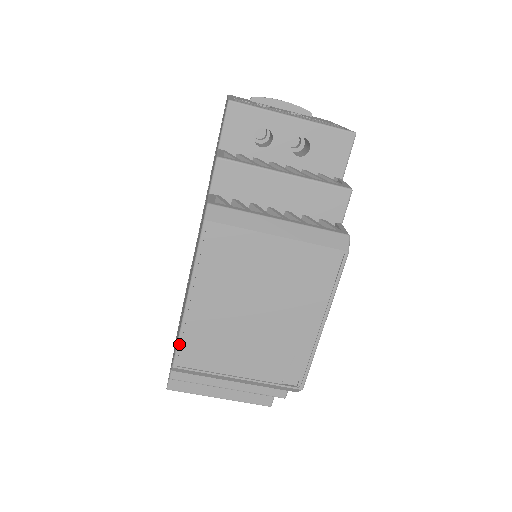
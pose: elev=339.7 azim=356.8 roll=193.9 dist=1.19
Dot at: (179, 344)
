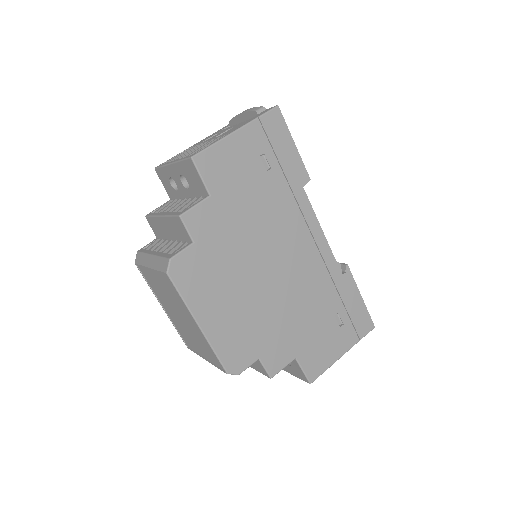
Dot at: (179, 334)
